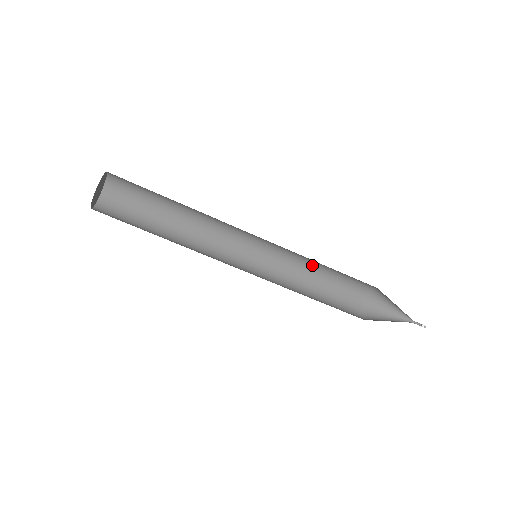
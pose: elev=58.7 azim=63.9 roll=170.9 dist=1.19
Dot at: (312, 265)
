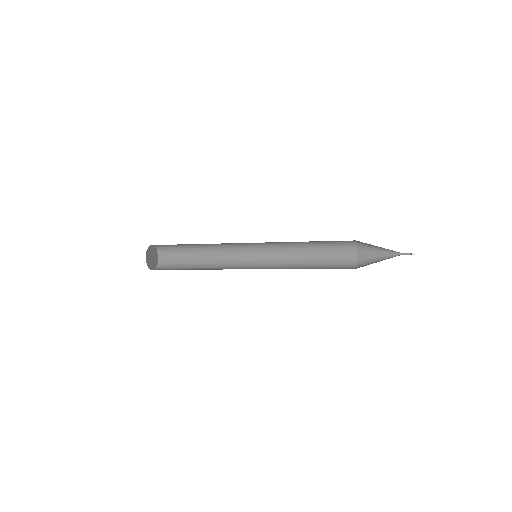
Dot at: occluded
